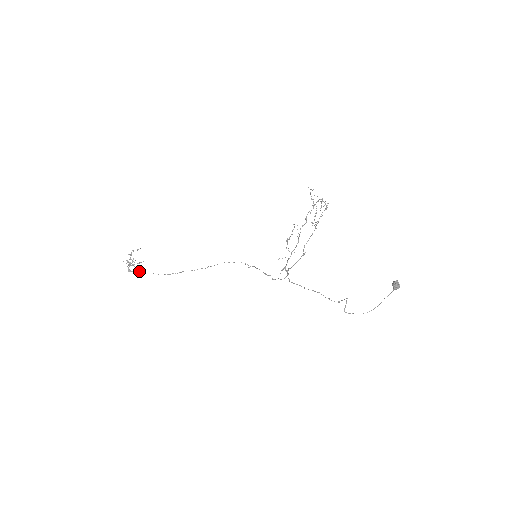
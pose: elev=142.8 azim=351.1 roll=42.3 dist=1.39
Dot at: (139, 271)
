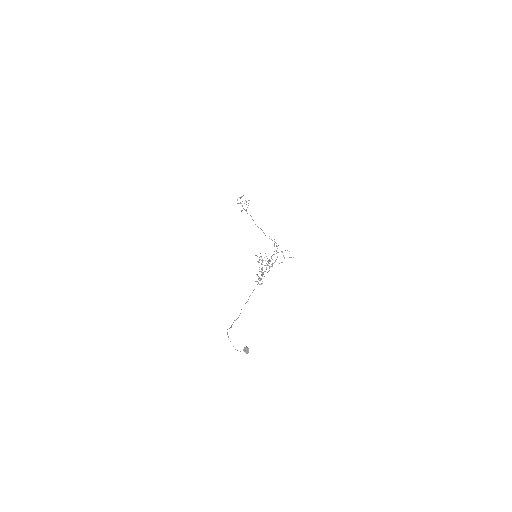
Dot at: (245, 210)
